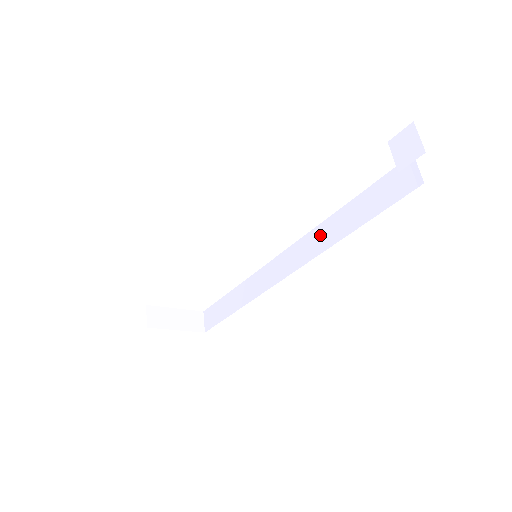
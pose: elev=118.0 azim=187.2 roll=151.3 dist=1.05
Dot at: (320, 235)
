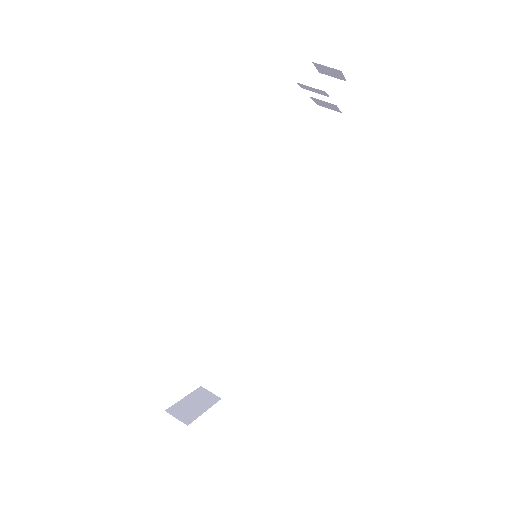
Dot at: (284, 209)
